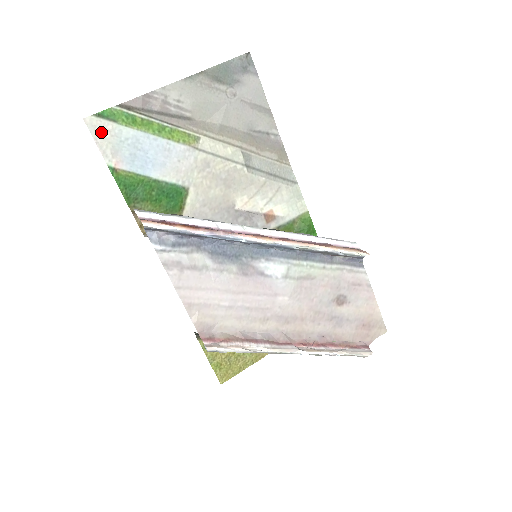
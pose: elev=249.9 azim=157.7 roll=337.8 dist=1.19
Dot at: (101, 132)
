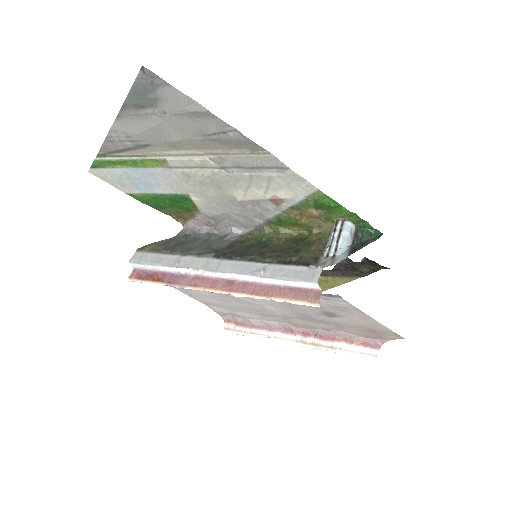
Dot at: (104, 176)
